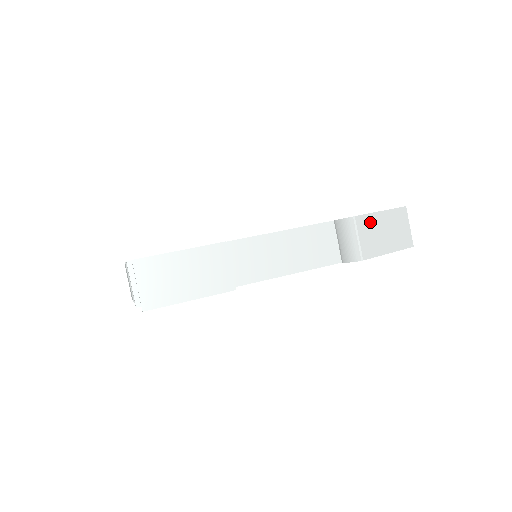
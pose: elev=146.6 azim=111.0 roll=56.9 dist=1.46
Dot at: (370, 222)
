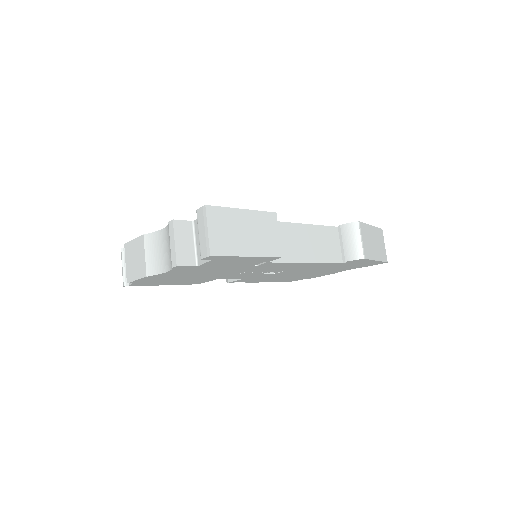
Dot at: (367, 231)
